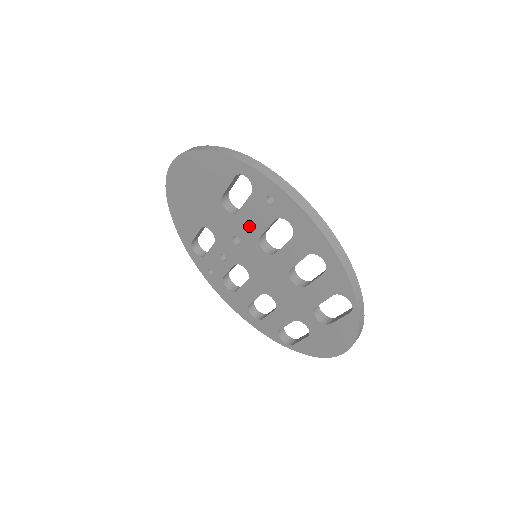
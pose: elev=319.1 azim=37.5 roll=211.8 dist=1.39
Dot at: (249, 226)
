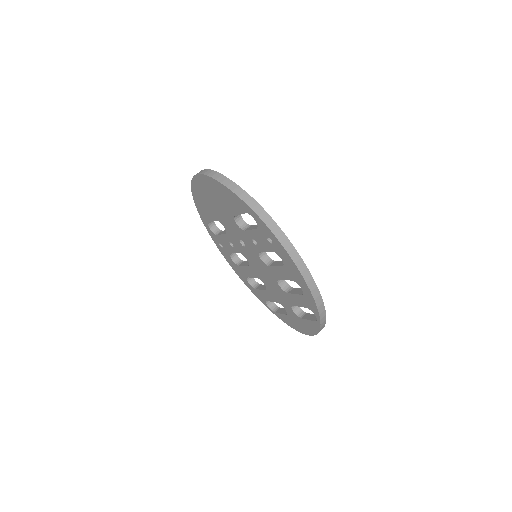
Dot at: (253, 242)
